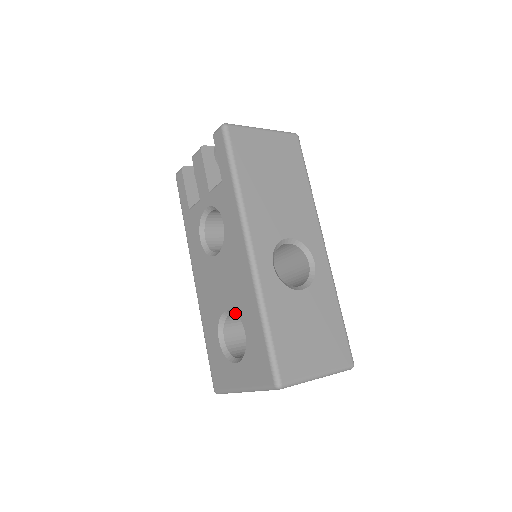
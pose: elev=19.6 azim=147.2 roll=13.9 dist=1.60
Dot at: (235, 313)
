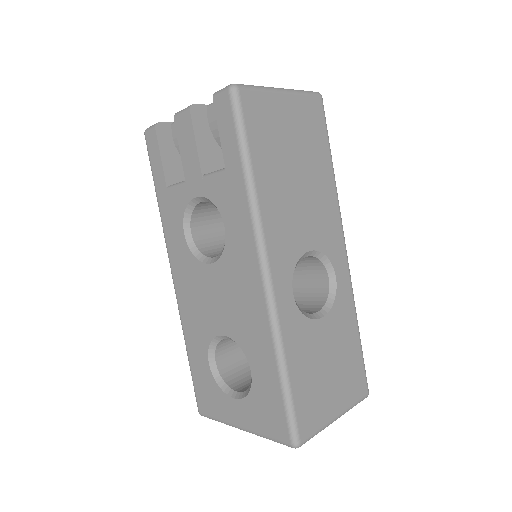
Dot at: occluded
